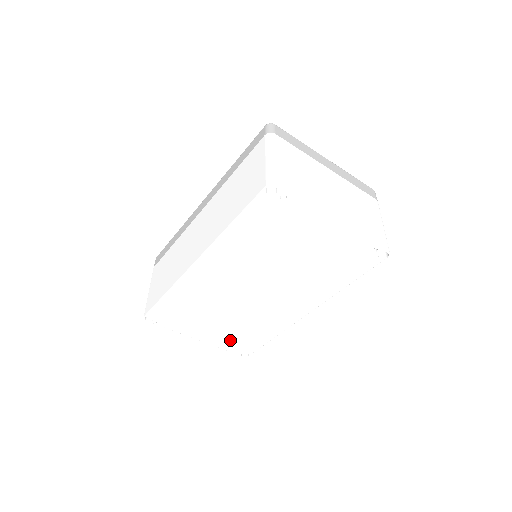
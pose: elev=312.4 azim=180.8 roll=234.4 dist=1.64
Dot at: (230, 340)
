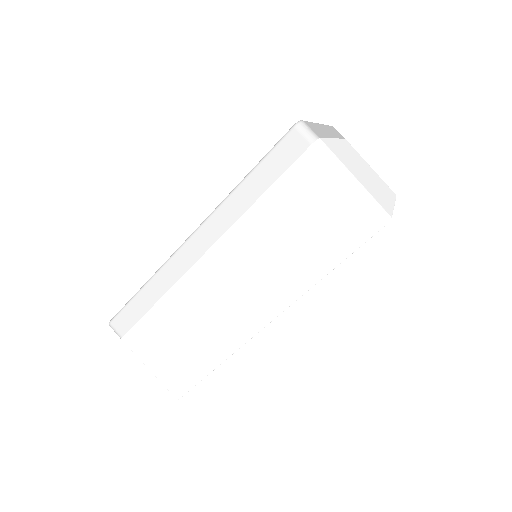
Dot at: occluded
